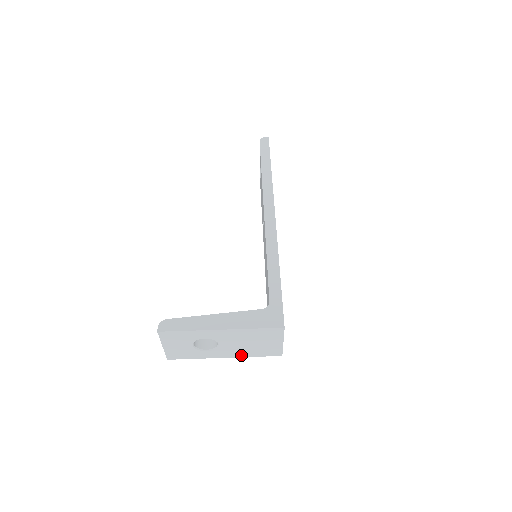
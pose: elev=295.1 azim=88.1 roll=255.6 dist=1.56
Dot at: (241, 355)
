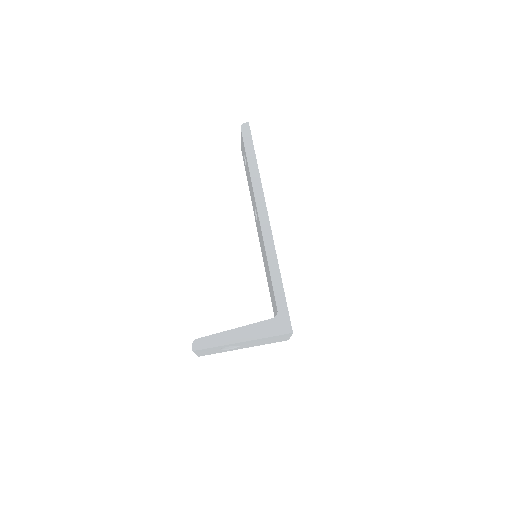
Dot at: (257, 345)
